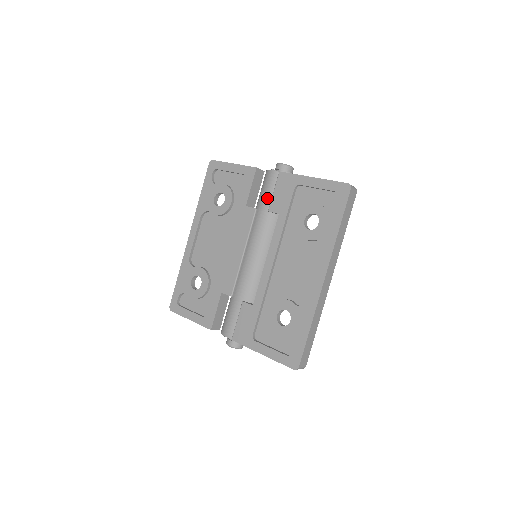
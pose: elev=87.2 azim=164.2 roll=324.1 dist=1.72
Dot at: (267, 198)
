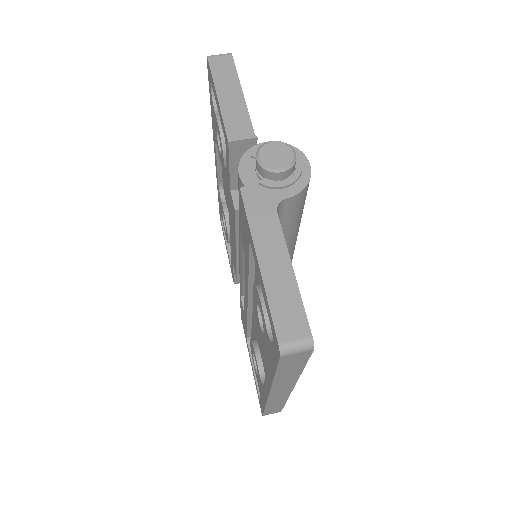
Dot at: (239, 210)
